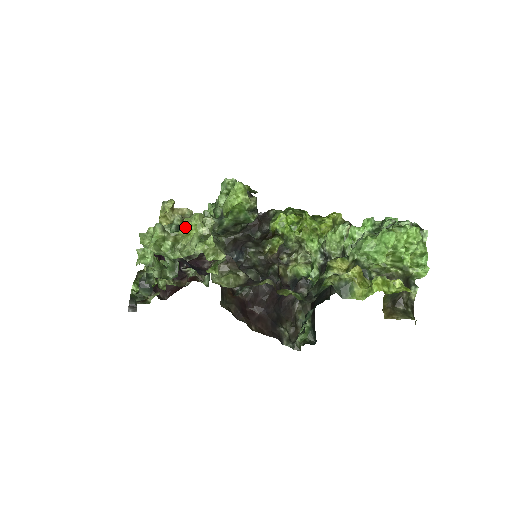
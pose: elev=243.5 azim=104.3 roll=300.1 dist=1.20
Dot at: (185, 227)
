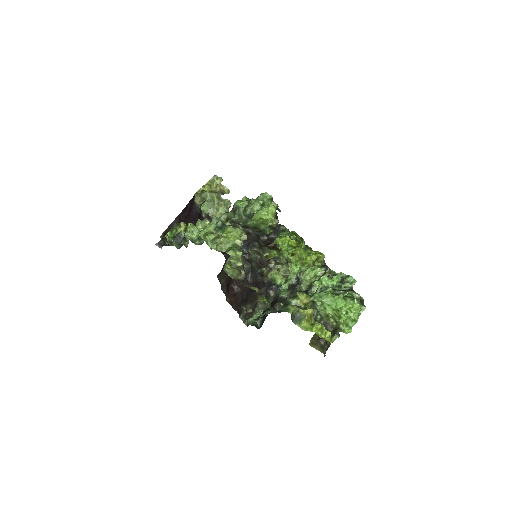
Dot at: (228, 233)
